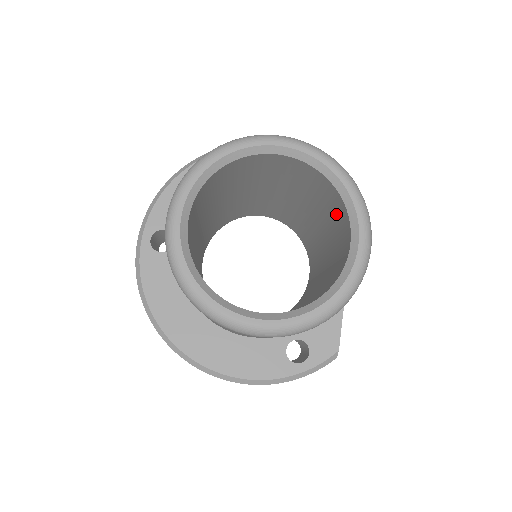
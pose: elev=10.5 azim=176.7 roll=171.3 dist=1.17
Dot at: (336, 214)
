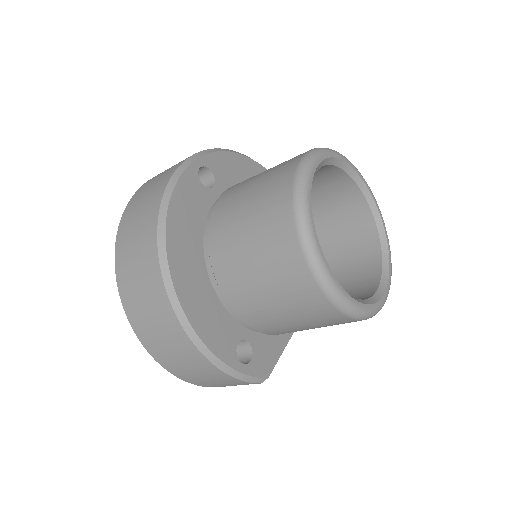
Dot at: (357, 268)
